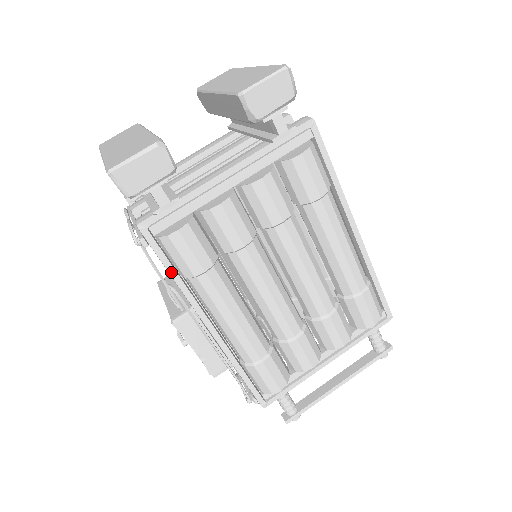
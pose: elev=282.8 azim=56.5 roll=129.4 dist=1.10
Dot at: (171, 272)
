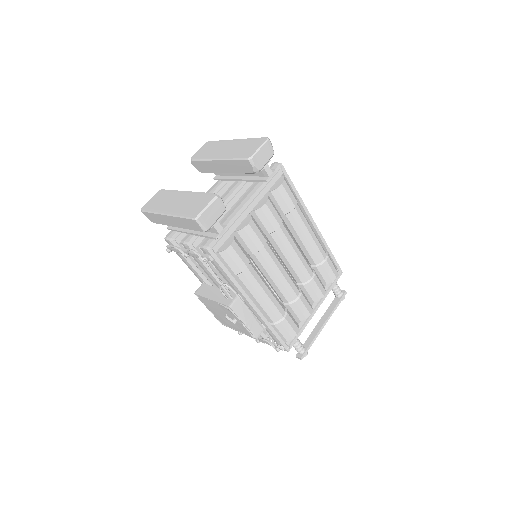
Dot at: (227, 273)
